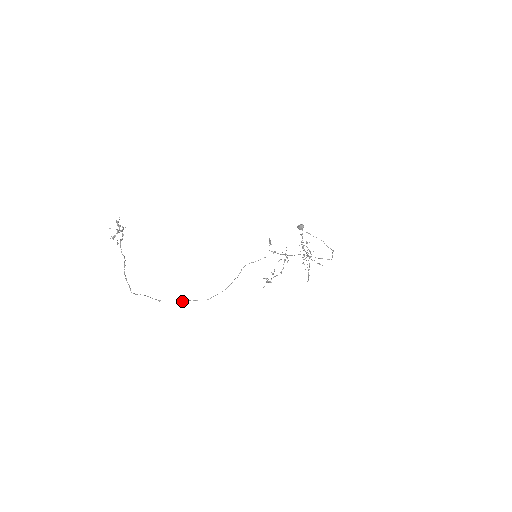
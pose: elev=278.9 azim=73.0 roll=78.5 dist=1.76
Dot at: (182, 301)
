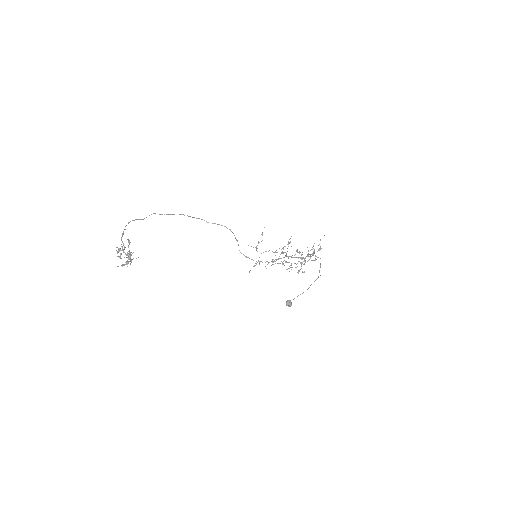
Dot at: occluded
